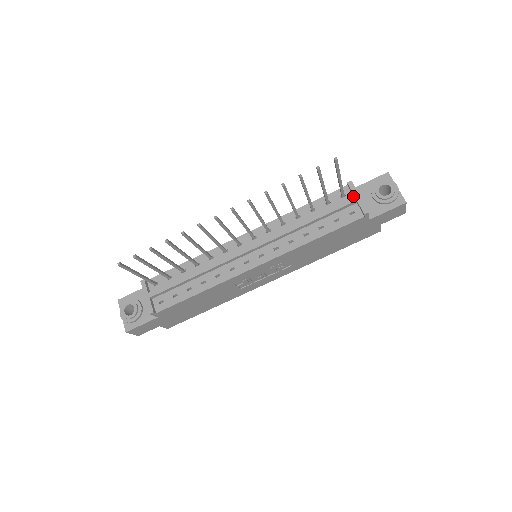
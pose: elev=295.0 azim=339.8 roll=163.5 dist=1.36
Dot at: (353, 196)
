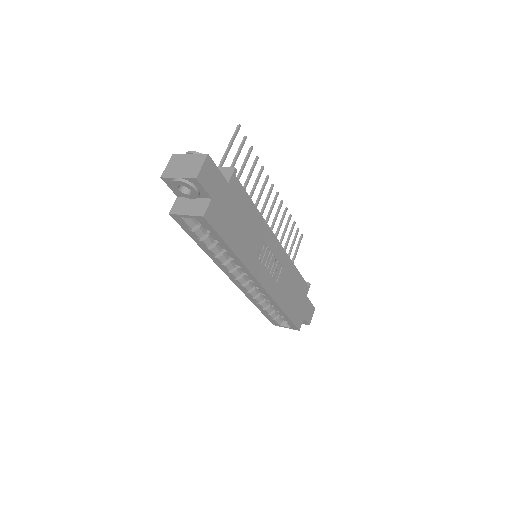
Dot at: occluded
